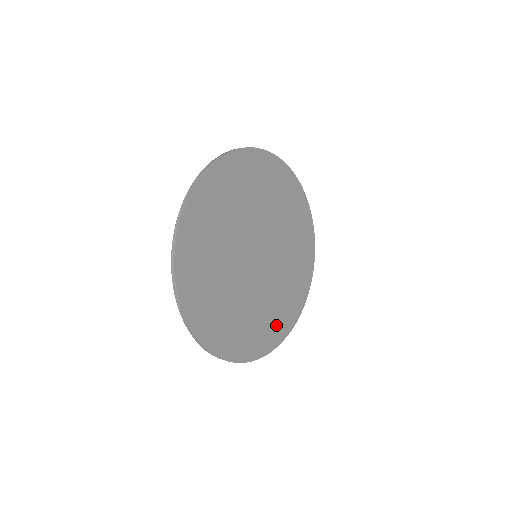
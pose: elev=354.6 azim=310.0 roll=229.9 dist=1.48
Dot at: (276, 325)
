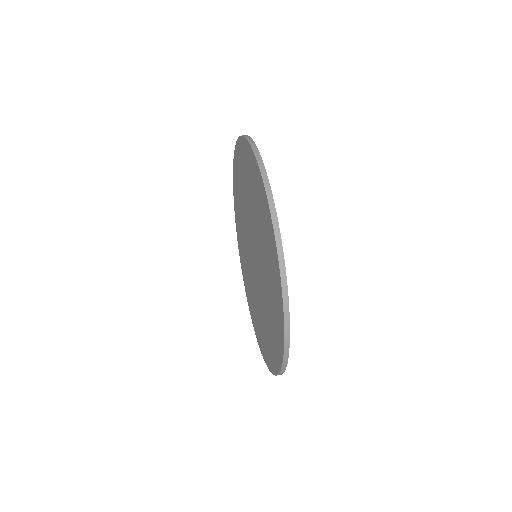
Dot at: occluded
